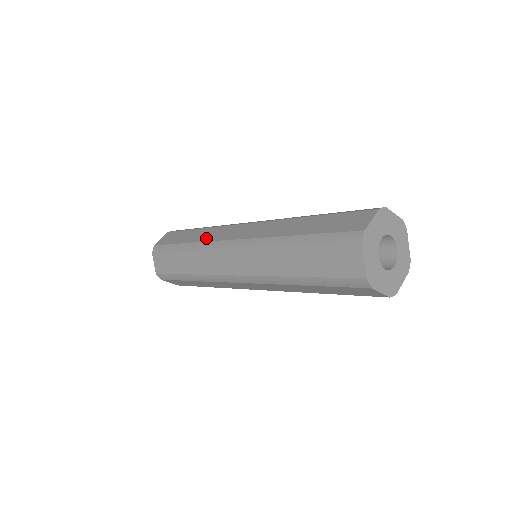
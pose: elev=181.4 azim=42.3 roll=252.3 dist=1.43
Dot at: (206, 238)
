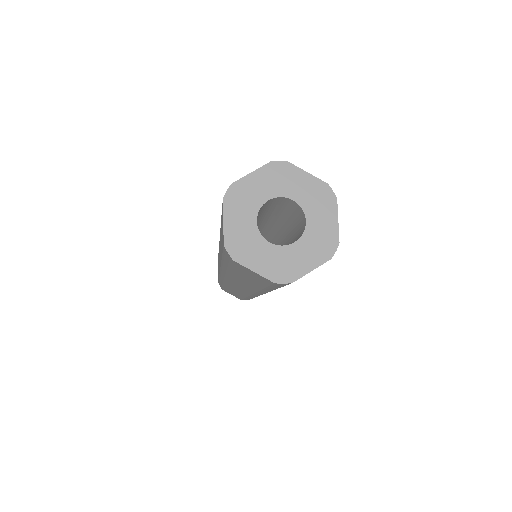
Dot at: occluded
